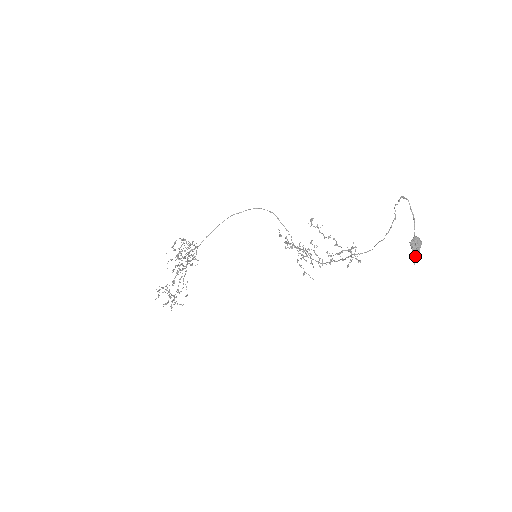
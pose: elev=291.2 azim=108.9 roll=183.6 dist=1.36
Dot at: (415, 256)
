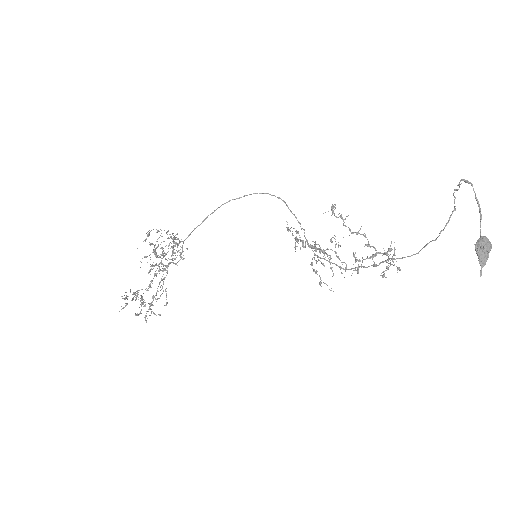
Dot at: (482, 264)
